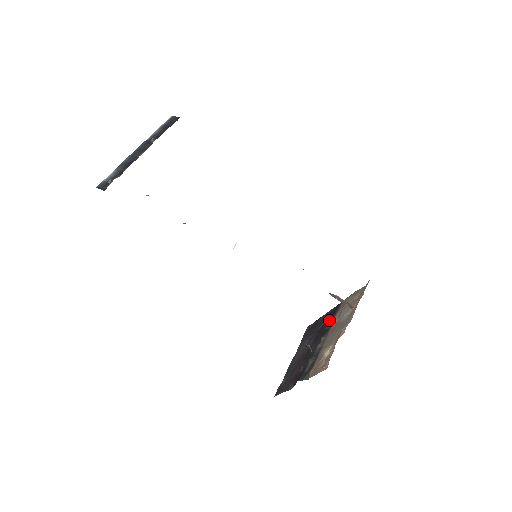
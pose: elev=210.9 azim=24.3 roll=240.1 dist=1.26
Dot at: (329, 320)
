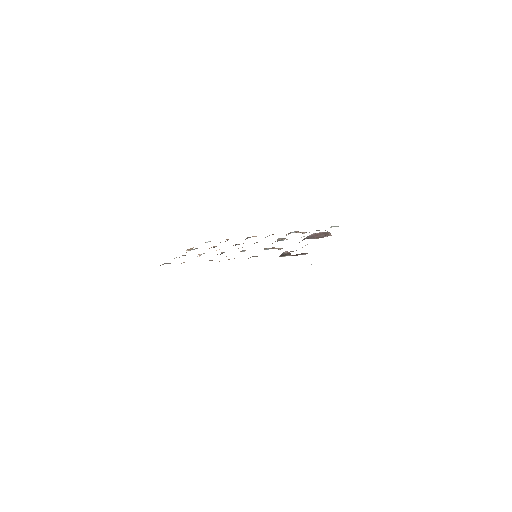
Dot at: occluded
